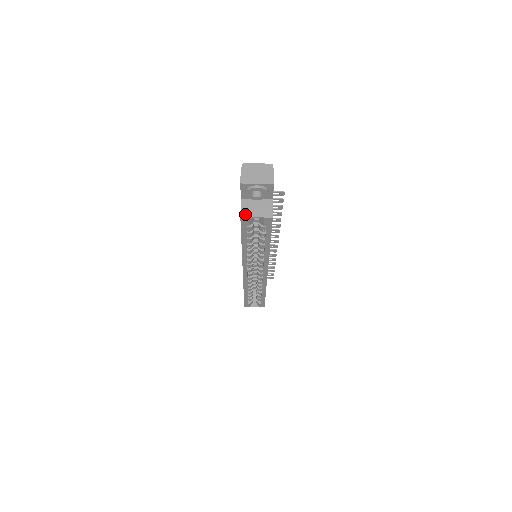
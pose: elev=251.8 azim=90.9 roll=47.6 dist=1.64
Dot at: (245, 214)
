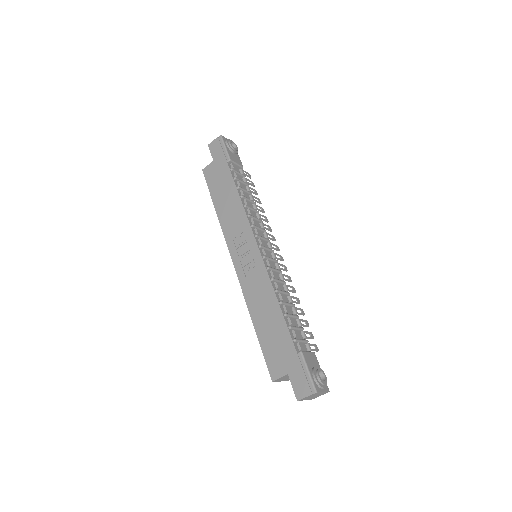
Dot at: (277, 381)
